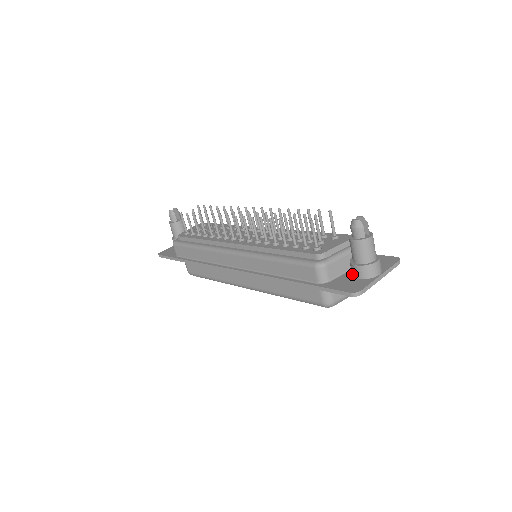
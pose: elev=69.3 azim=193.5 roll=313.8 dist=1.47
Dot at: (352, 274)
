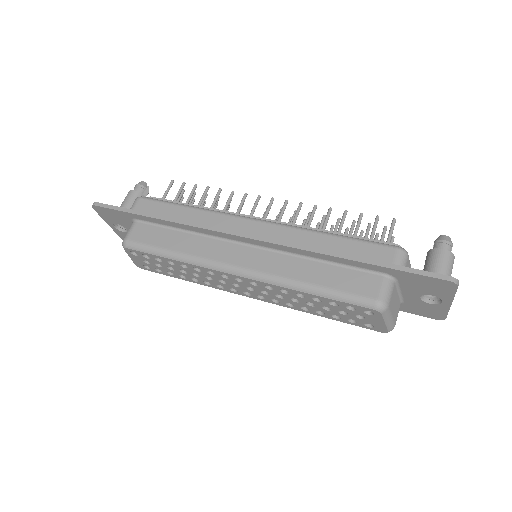
Dot at: occluded
